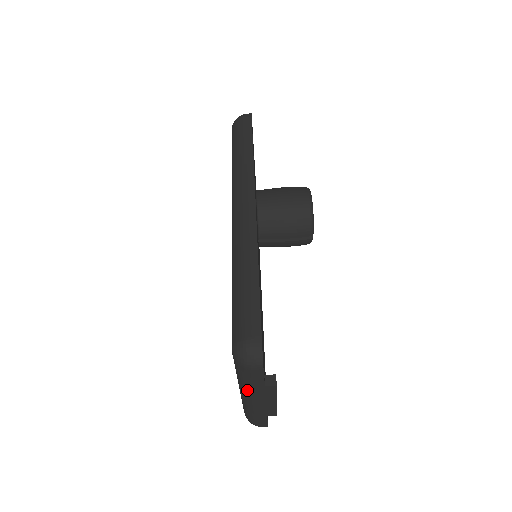
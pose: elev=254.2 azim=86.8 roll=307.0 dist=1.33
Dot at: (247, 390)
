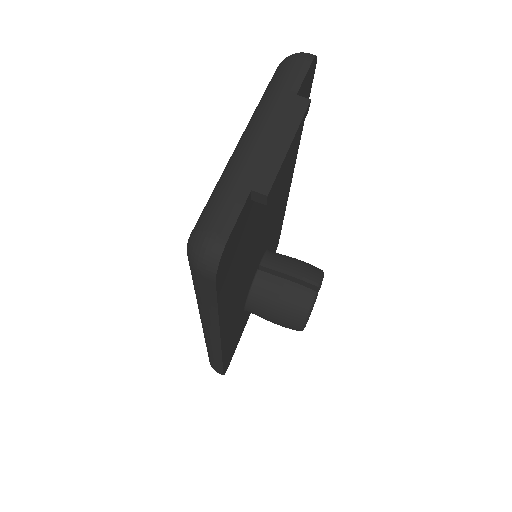
Dot at: (265, 107)
